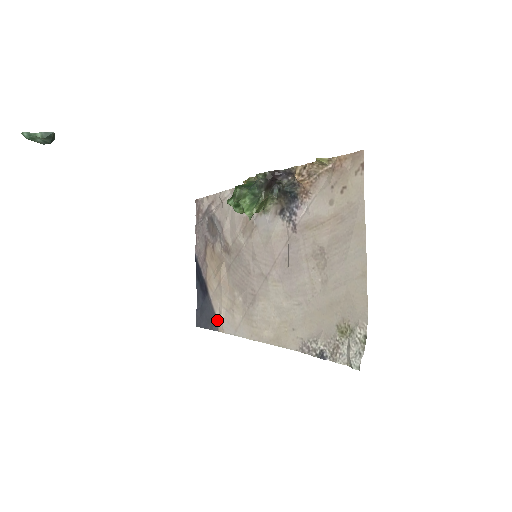
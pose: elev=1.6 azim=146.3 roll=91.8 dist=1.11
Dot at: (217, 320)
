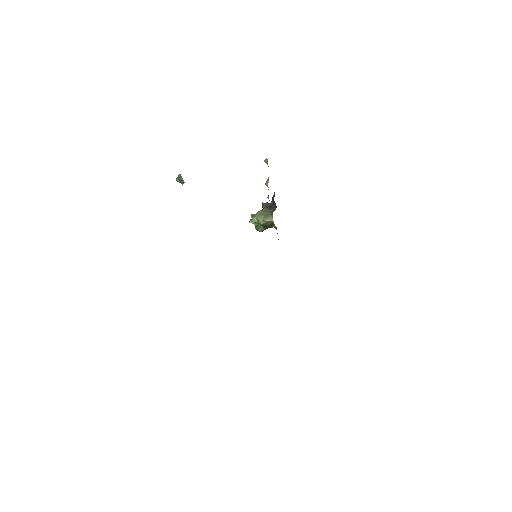
Dot at: occluded
